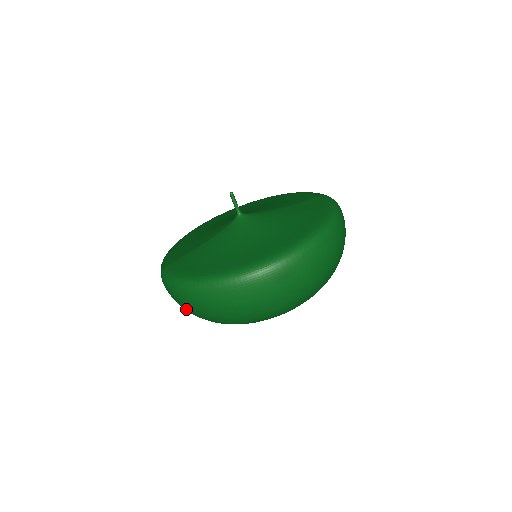
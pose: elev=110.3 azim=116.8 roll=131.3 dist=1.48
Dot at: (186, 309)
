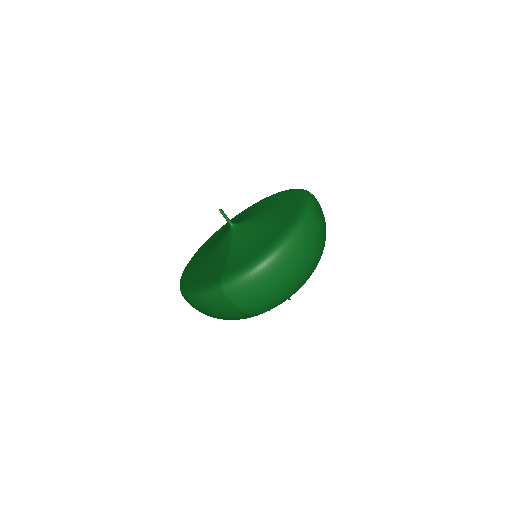
Dot at: (266, 294)
